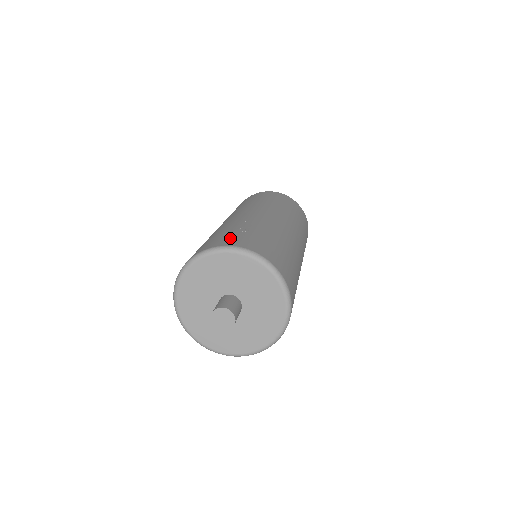
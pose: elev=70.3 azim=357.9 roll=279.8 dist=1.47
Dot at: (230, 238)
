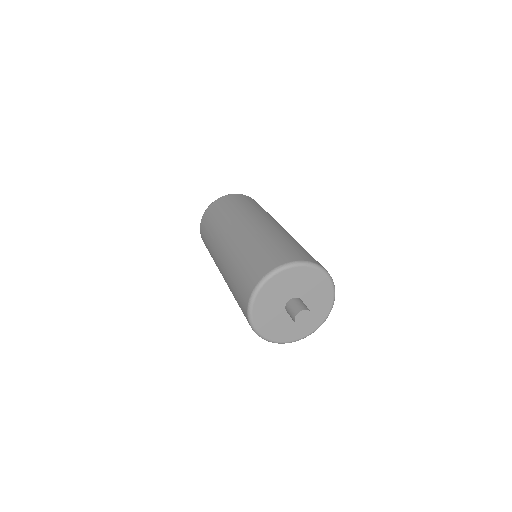
Dot at: occluded
